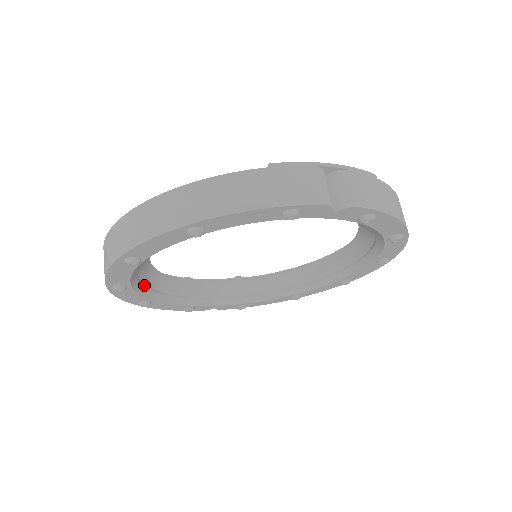
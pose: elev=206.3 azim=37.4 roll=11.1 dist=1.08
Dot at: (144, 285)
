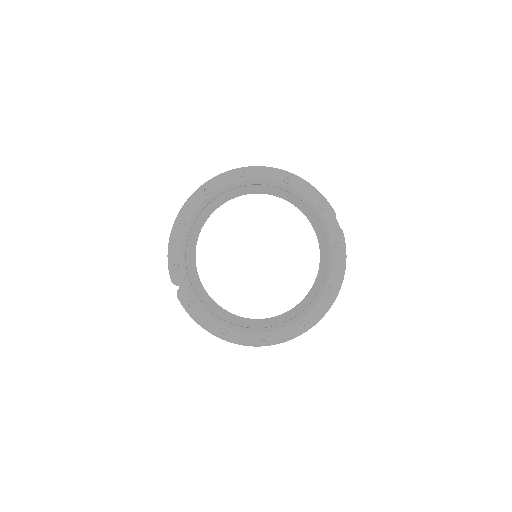
Dot at: (200, 213)
